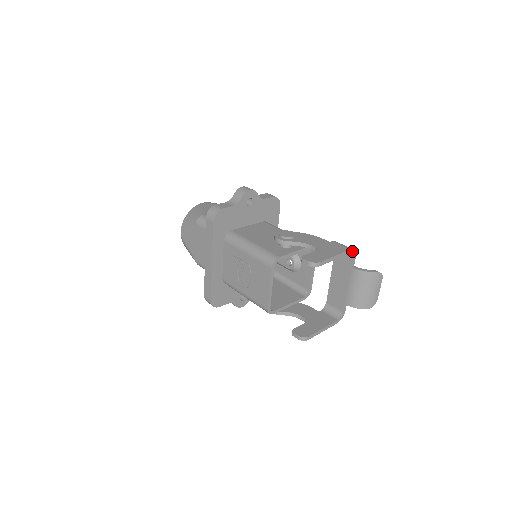
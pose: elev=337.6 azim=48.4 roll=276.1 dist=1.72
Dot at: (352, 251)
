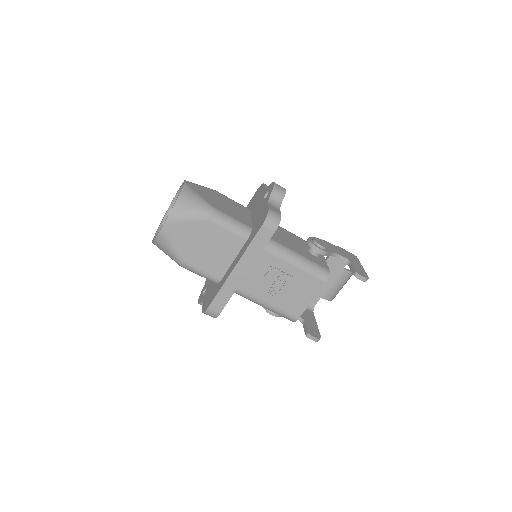
Dot at: occluded
